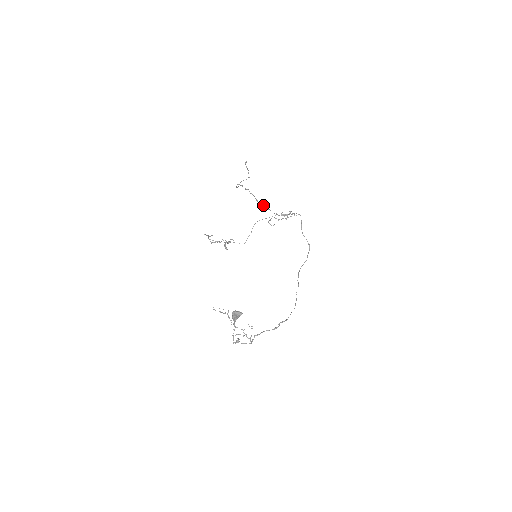
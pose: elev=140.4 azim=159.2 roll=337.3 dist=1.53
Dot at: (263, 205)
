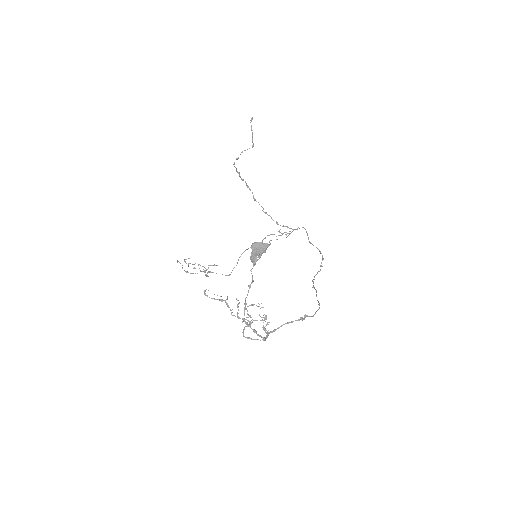
Dot at: (261, 206)
